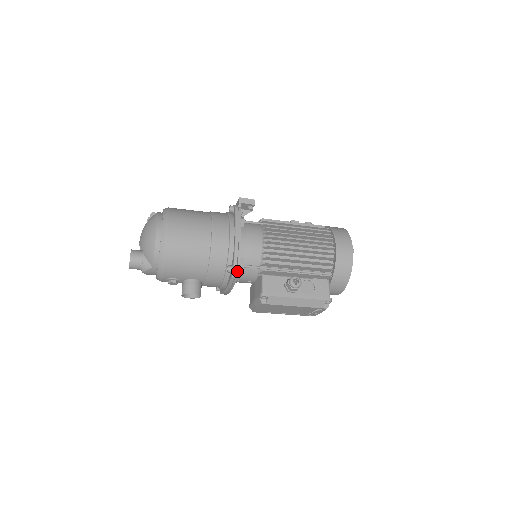
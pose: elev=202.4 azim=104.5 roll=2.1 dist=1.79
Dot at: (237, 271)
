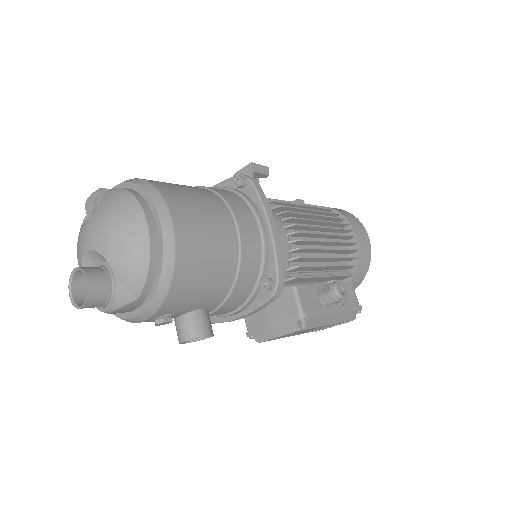
Dot at: (281, 286)
